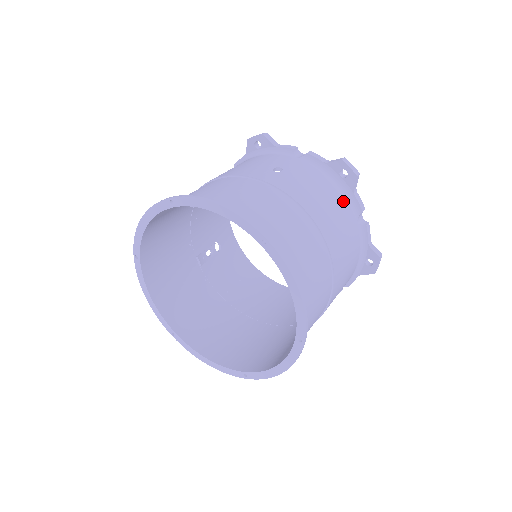
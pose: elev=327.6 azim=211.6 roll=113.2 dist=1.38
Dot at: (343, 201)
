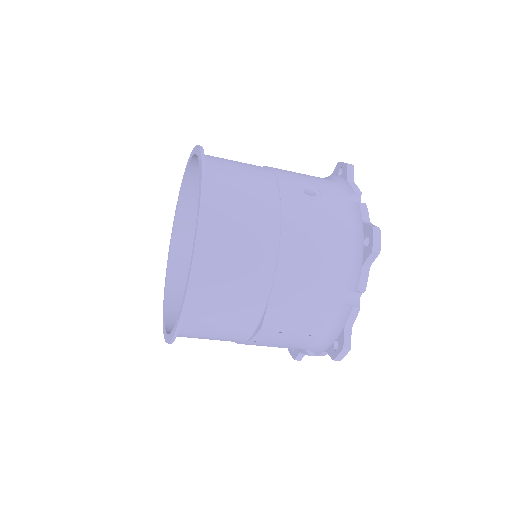
Dot at: occluded
